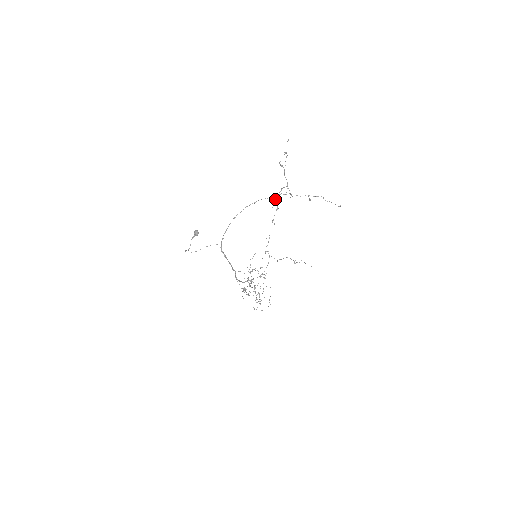
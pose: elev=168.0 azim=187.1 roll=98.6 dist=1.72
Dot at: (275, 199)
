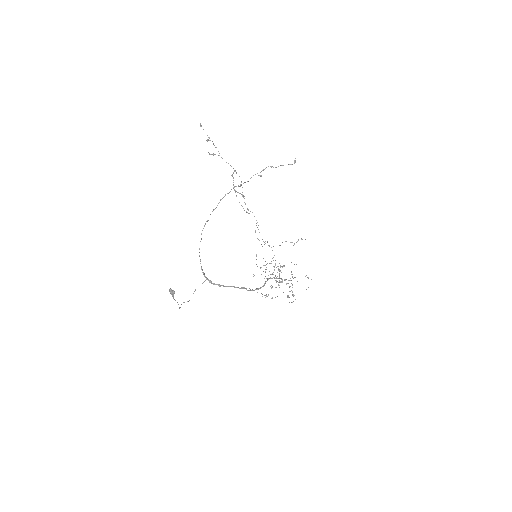
Dot at: (234, 190)
